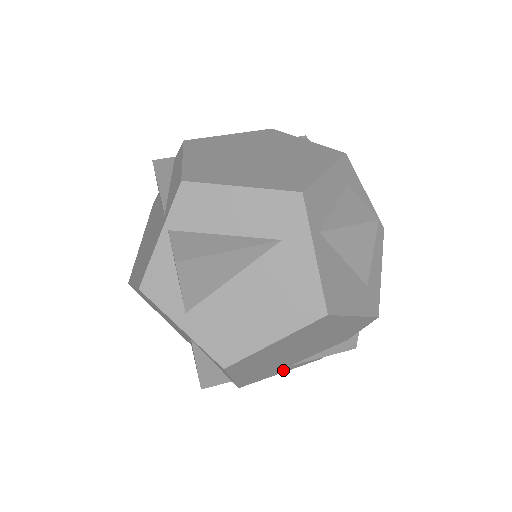
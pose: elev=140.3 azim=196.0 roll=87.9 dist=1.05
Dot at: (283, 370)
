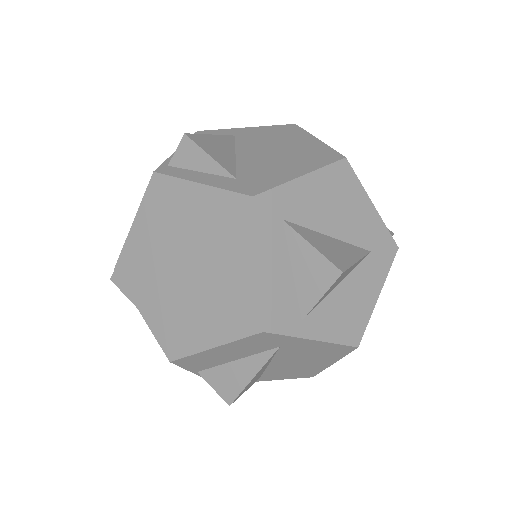
Dot at: occluded
